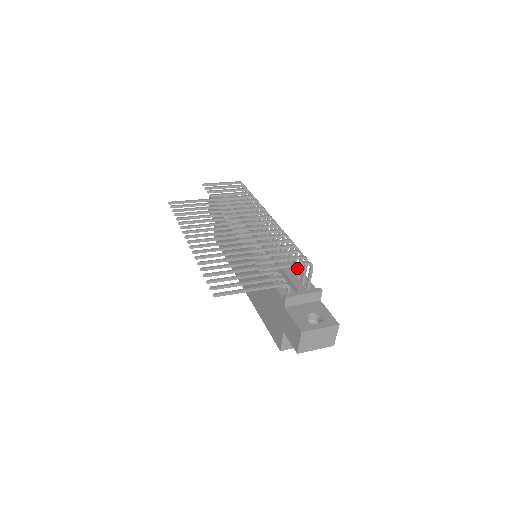
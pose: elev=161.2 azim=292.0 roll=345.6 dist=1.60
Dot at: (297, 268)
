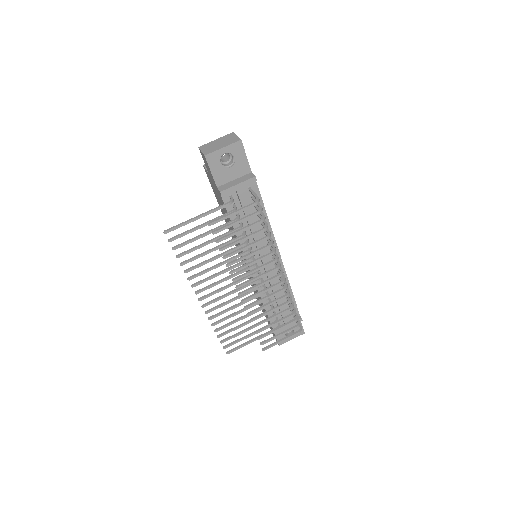
Dot at: (290, 293)
